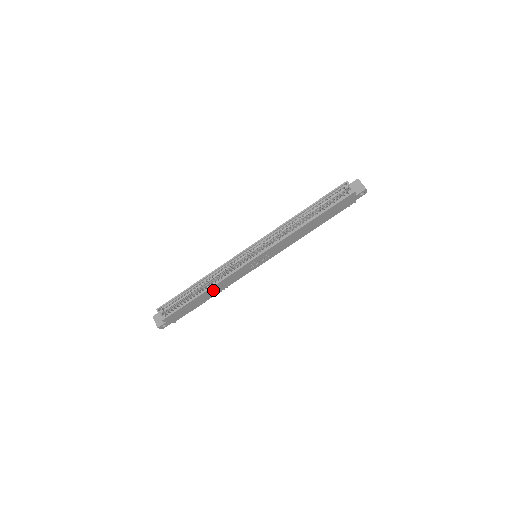
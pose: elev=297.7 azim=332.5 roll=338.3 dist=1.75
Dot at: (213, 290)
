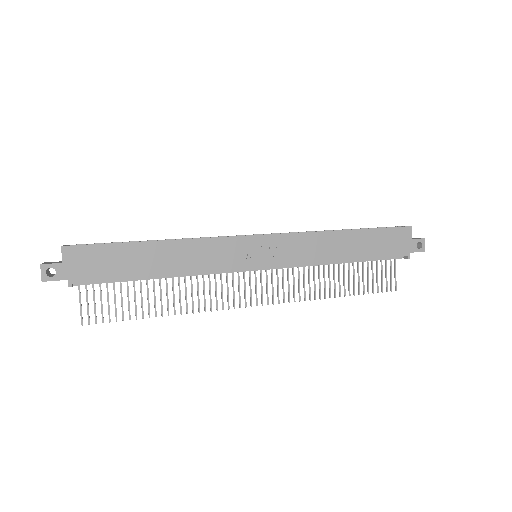
Dot at: (172, 254)
